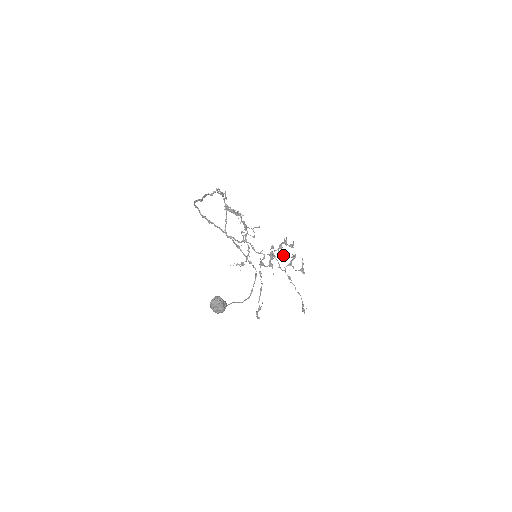
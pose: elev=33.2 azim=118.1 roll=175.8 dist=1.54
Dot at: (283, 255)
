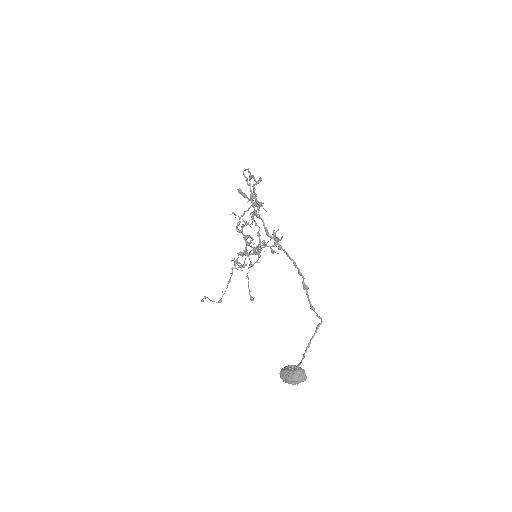
Dot at: (273, 253)
